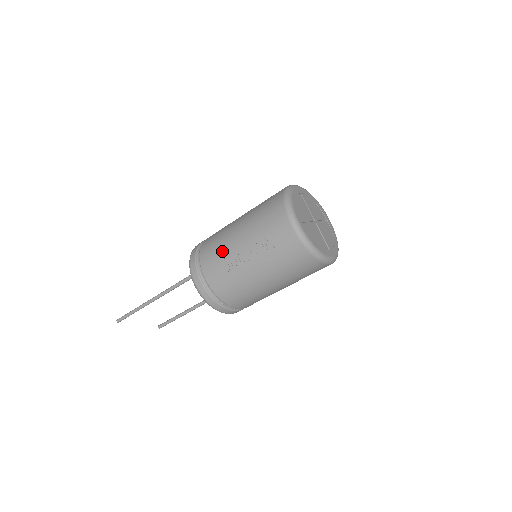
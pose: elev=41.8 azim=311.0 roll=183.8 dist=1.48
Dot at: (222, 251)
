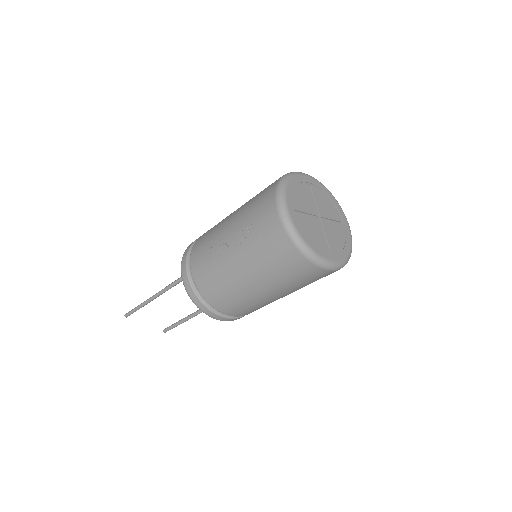
Dot at: (211, 239)
